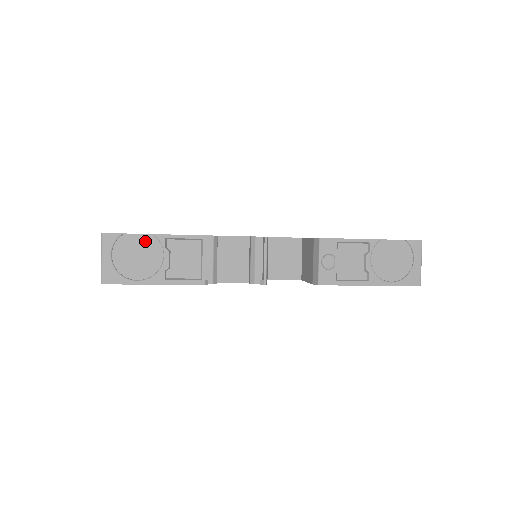
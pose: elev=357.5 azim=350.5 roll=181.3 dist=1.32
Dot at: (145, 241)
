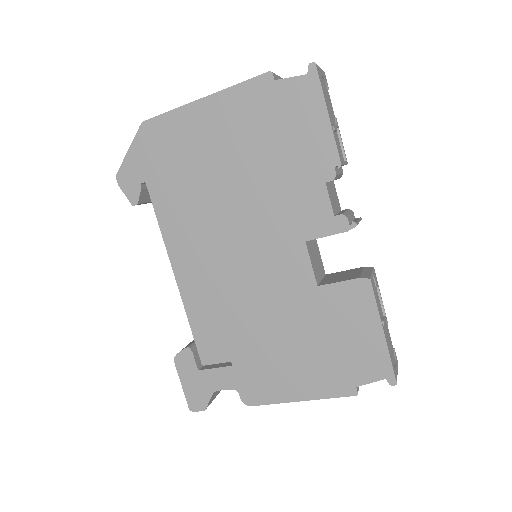
Dot at: (332, 109)
